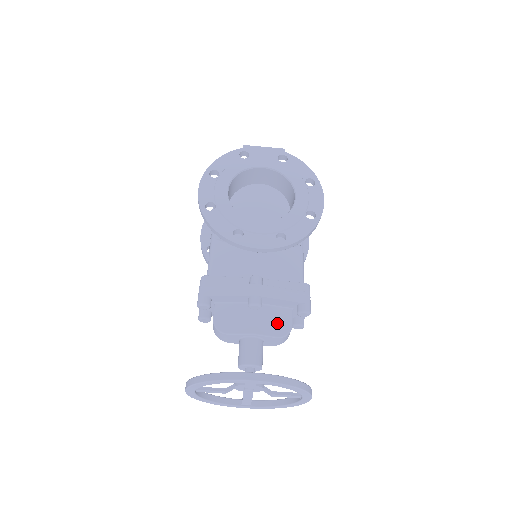
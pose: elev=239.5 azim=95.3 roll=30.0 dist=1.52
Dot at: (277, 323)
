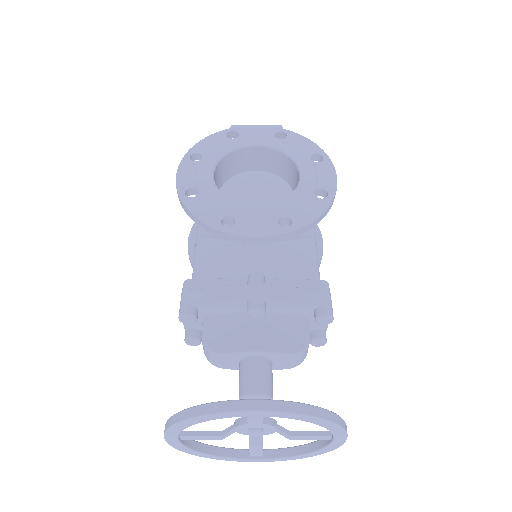
Dot at: (289, 335)
